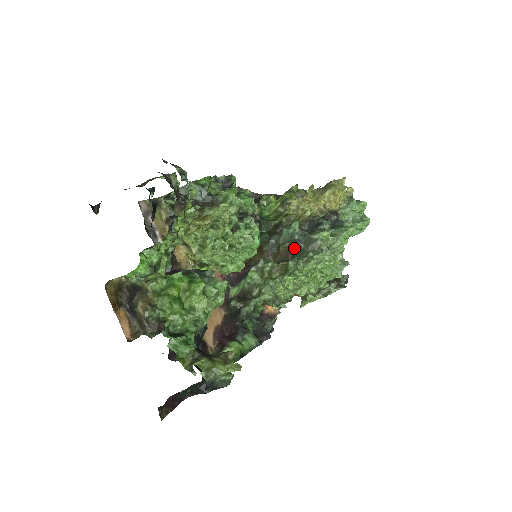
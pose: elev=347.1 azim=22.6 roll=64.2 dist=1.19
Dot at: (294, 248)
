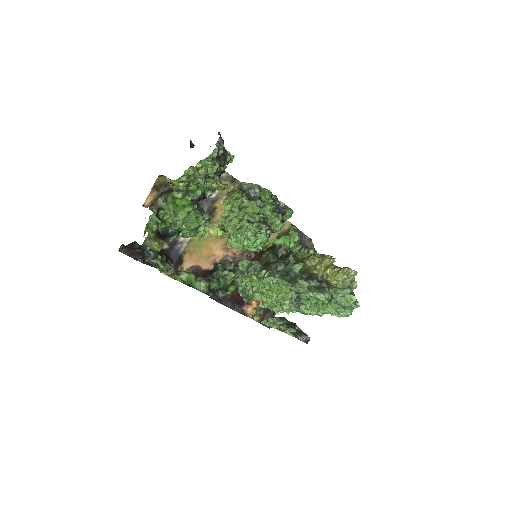
Dot at: (284, 277)
